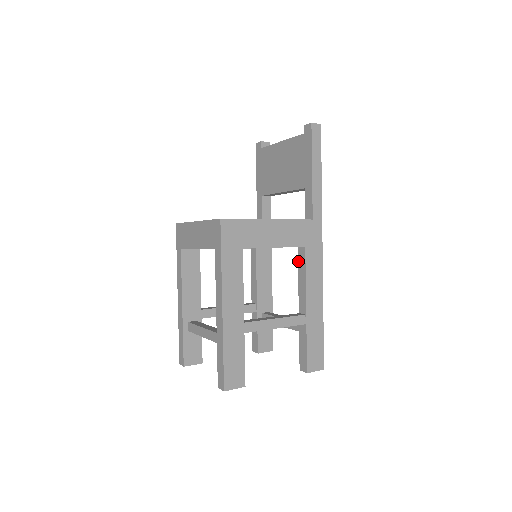
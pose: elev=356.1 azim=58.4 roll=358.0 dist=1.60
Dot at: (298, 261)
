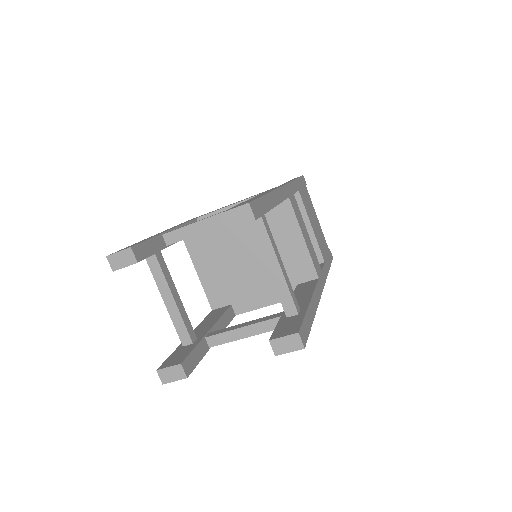
Dot at: occluded
